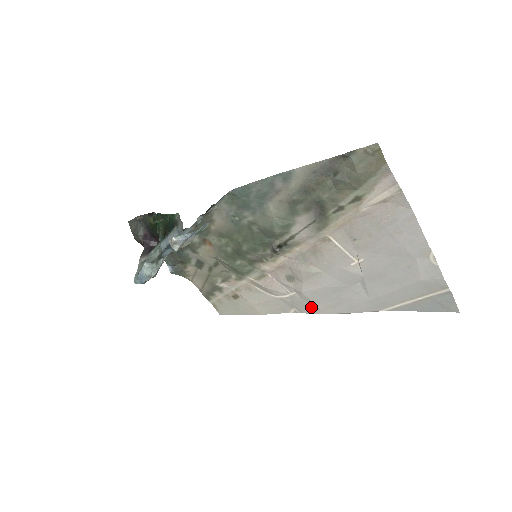
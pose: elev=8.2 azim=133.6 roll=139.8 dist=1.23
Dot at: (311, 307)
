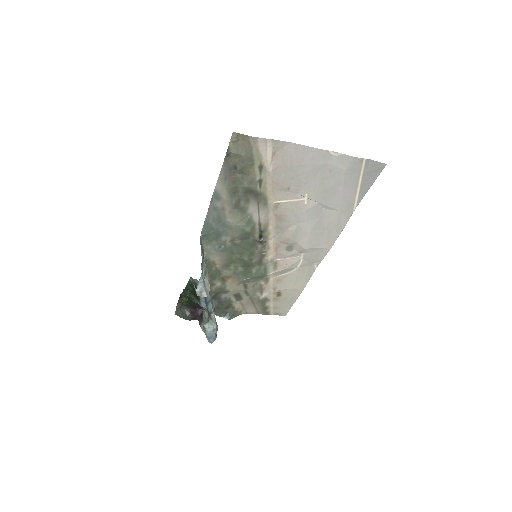
Dot at: (320, 252)
